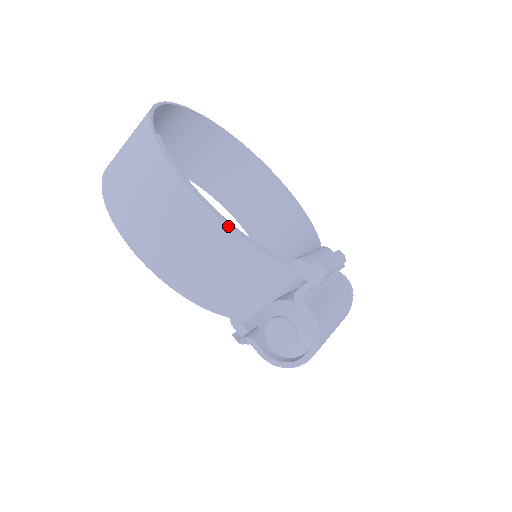
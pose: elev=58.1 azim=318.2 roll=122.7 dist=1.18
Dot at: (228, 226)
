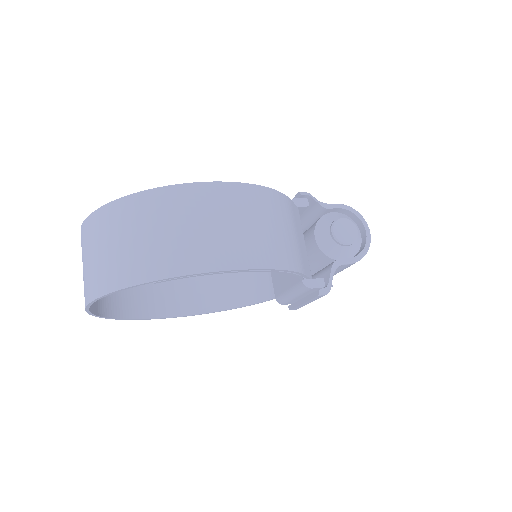
Dot at: (260, 186)
